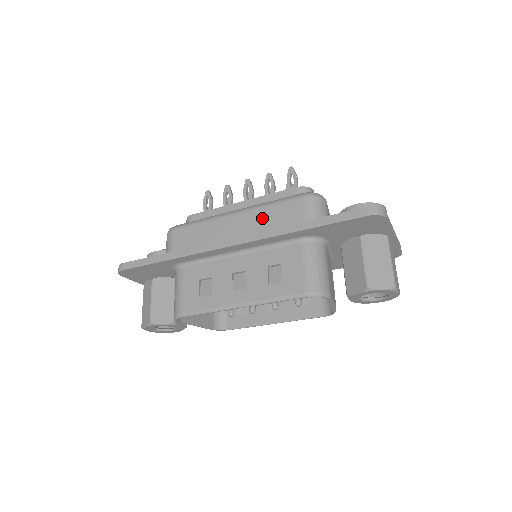
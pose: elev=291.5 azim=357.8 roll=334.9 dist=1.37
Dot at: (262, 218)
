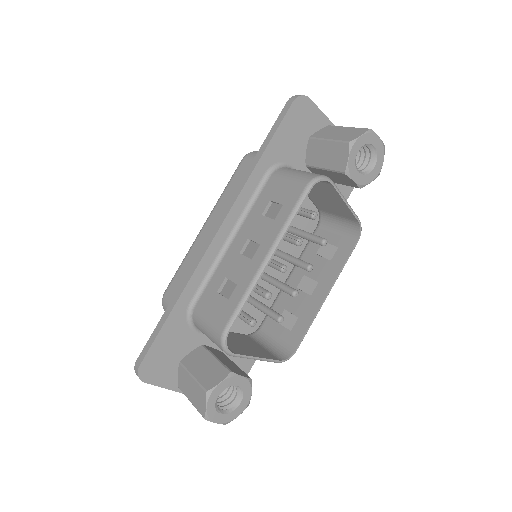
Dot at: (227, 200)
